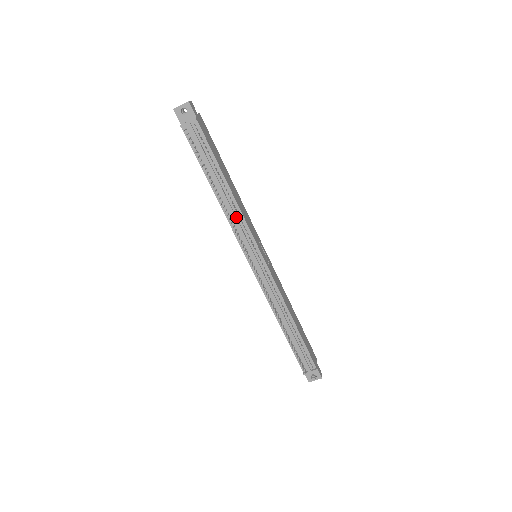
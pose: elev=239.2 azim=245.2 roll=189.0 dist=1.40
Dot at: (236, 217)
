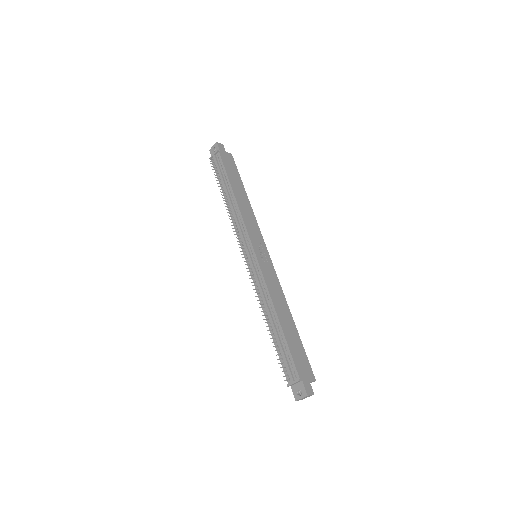
Dot at: (237, 218)
